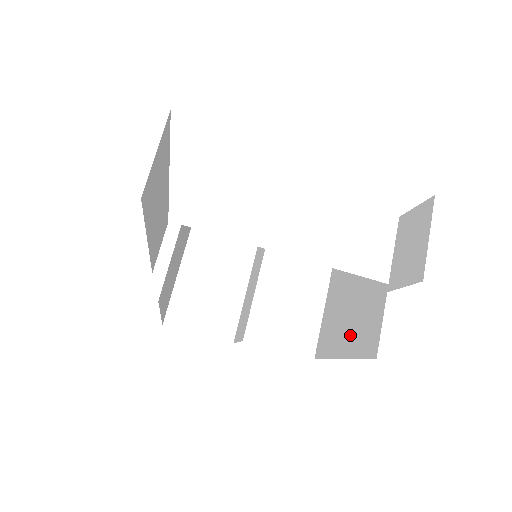
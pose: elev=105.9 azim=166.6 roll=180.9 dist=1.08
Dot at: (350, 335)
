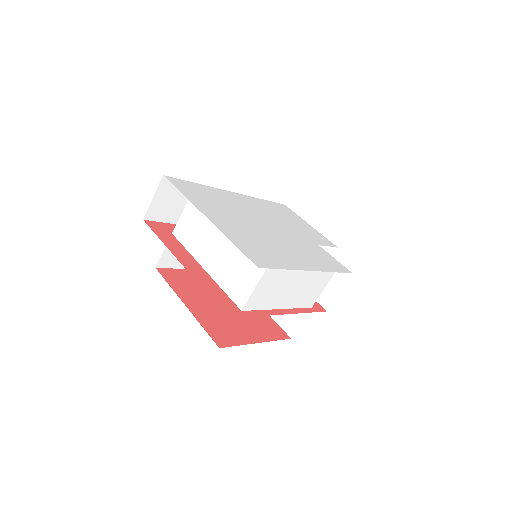
Dot at: occluded
